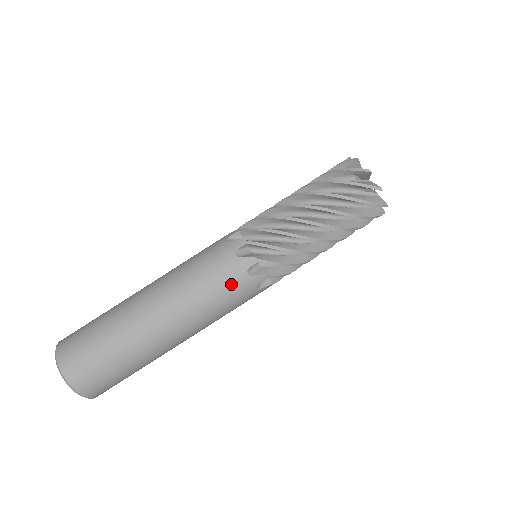
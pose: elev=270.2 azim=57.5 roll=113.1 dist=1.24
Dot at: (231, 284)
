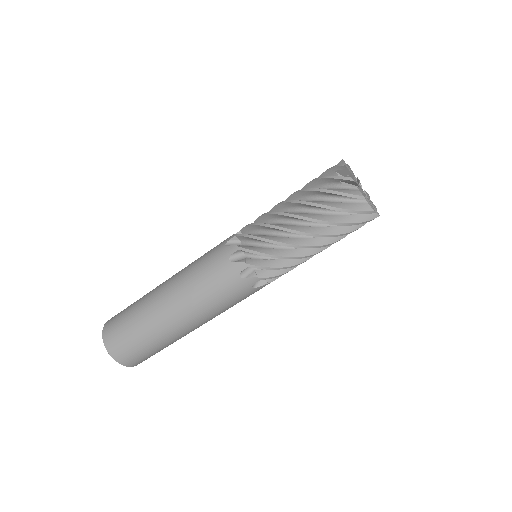
Dot at: occluded
